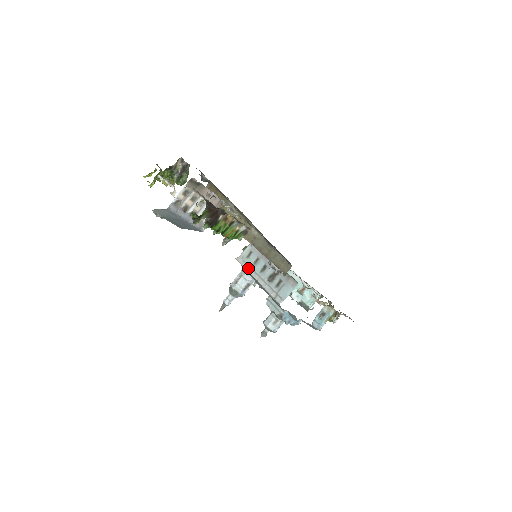
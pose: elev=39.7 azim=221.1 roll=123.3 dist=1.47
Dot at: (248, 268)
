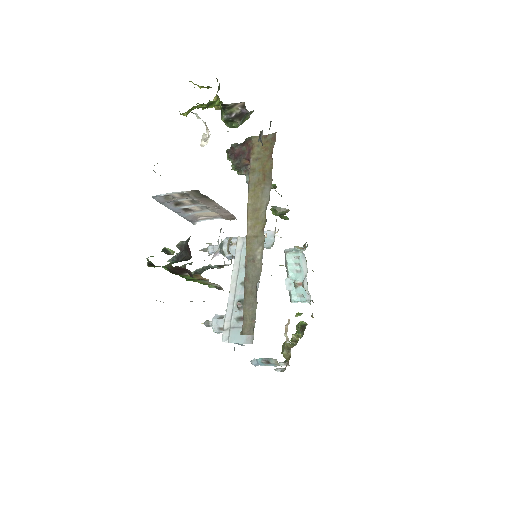
Dot at: (236, 264)
